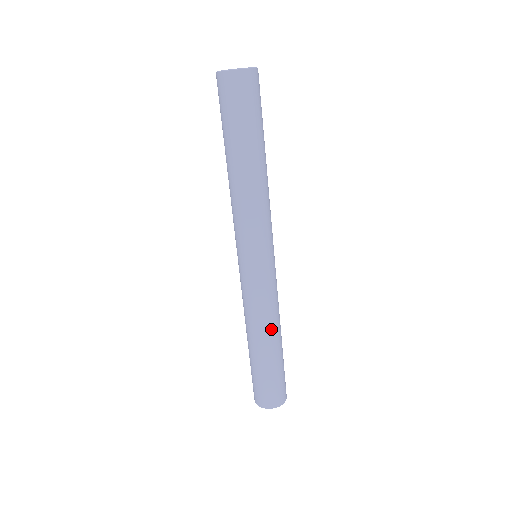
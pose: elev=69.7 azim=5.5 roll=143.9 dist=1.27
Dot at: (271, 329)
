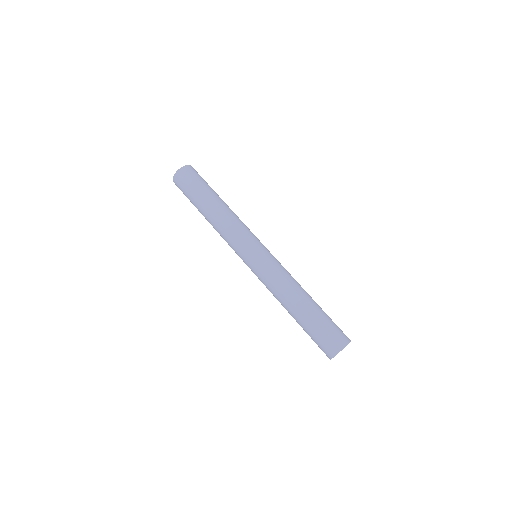
Dot at: occluded
